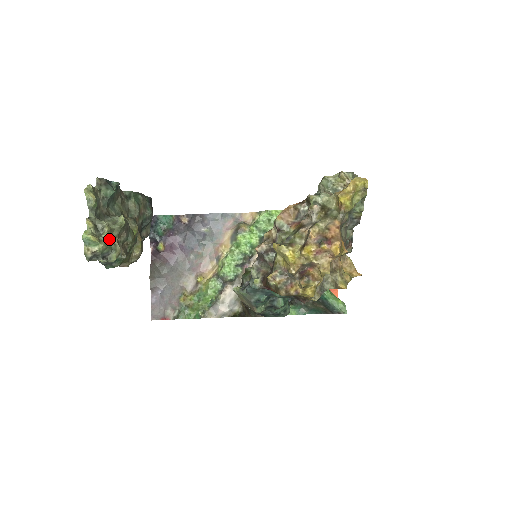
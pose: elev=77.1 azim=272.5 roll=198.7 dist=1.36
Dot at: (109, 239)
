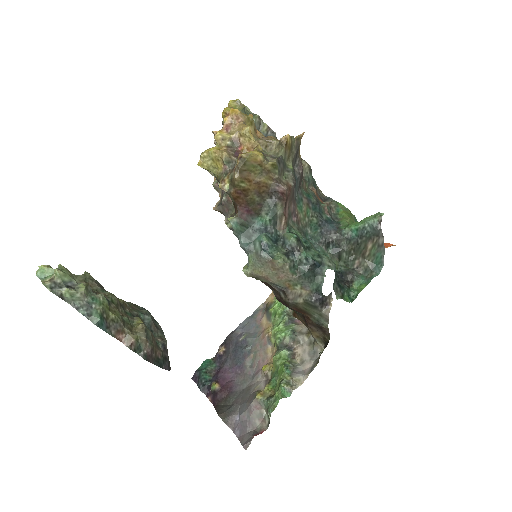
Dot at: (68, 273)
